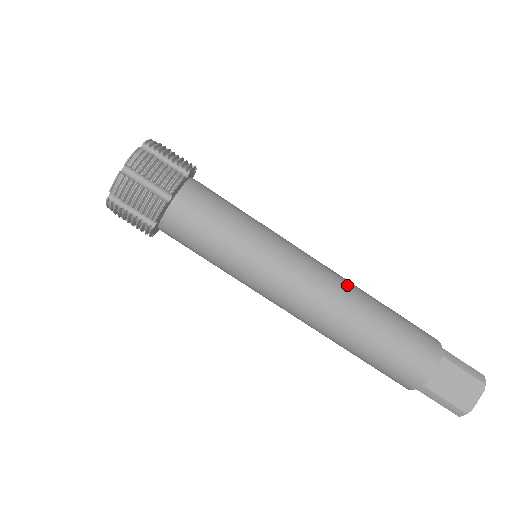
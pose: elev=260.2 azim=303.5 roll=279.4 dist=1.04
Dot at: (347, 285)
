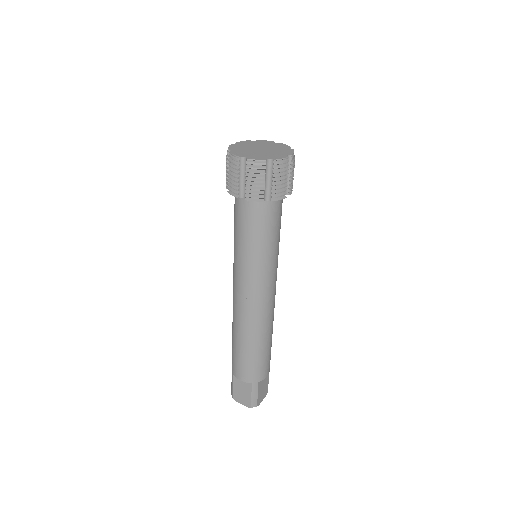
Dot at: occluded
